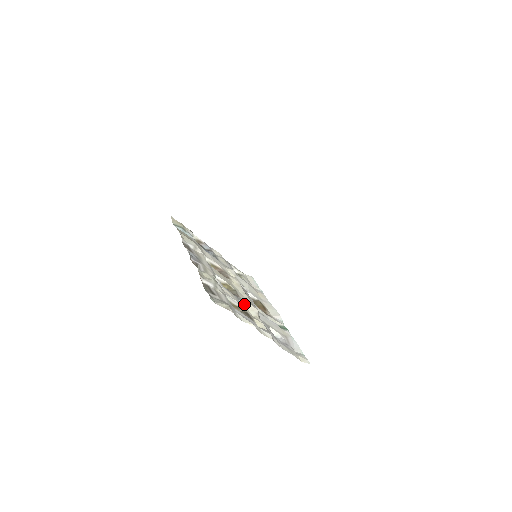
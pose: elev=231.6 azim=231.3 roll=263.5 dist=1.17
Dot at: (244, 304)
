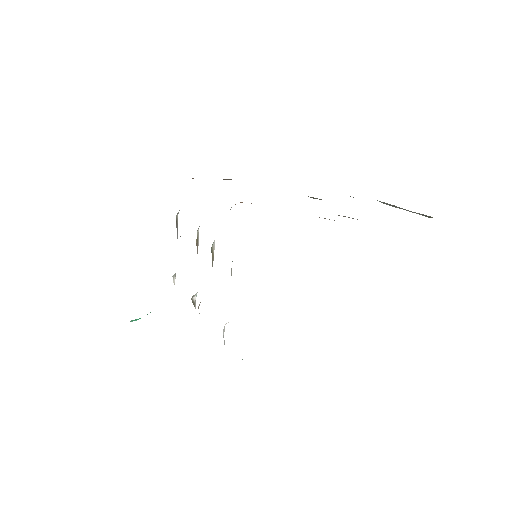
Dot at: occluded
